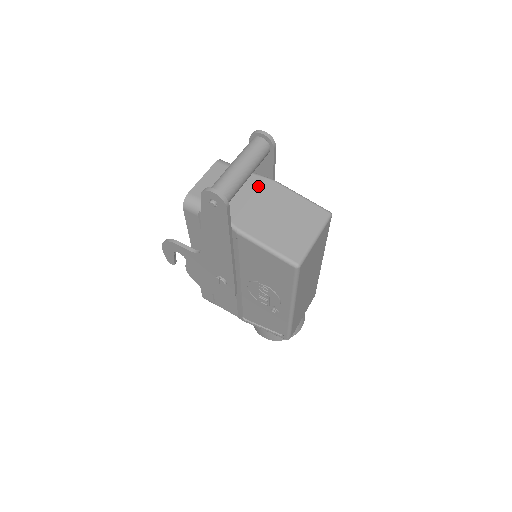
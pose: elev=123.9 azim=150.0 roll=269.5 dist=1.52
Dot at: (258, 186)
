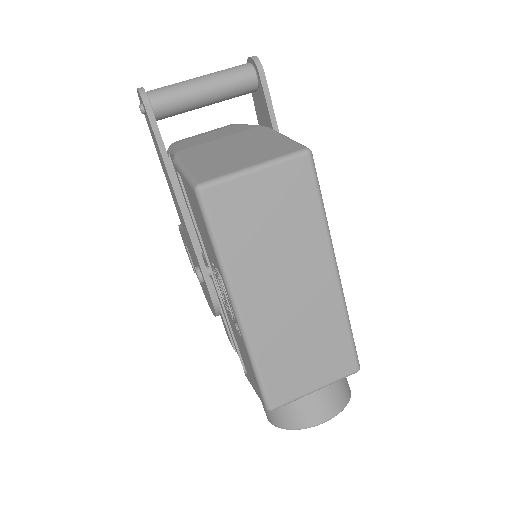
Dot at: (243, 130)
